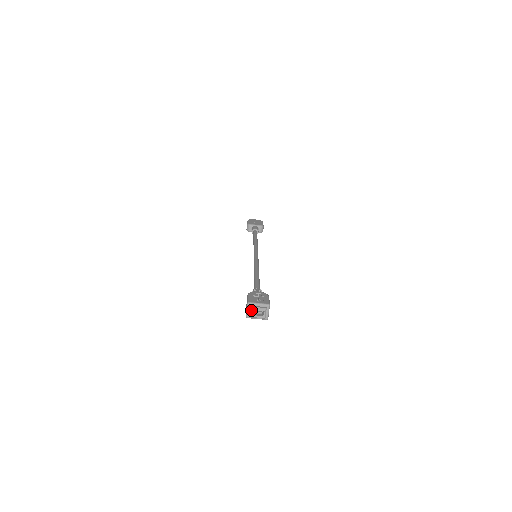
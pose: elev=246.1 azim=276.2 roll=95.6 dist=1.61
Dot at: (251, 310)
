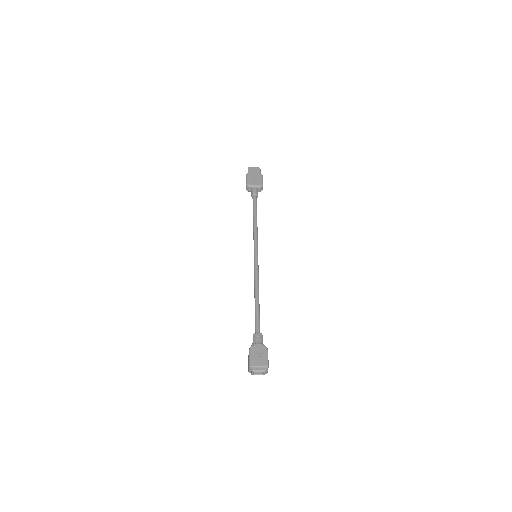
Dot at: (253, 372)
